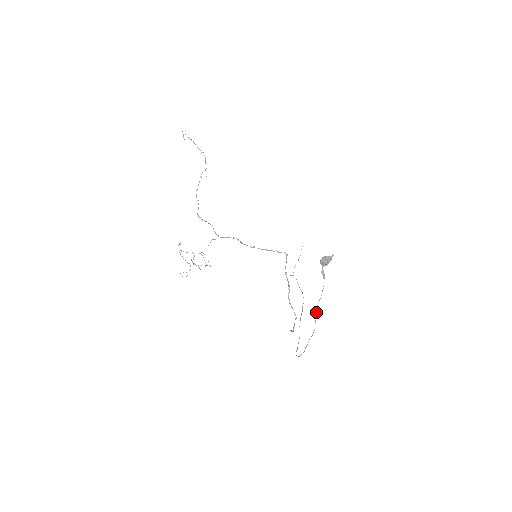
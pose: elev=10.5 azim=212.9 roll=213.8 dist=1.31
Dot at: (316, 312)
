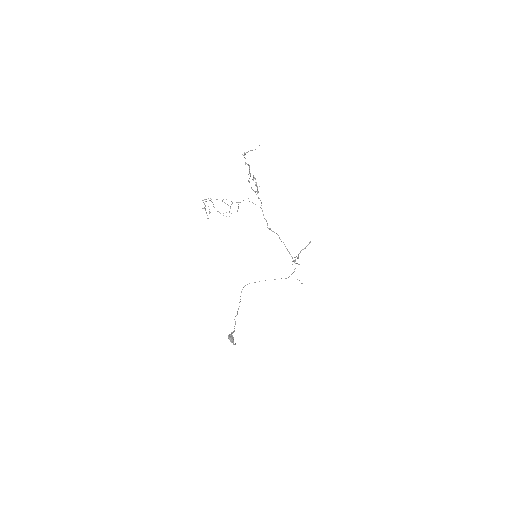
Dot at: occluded
